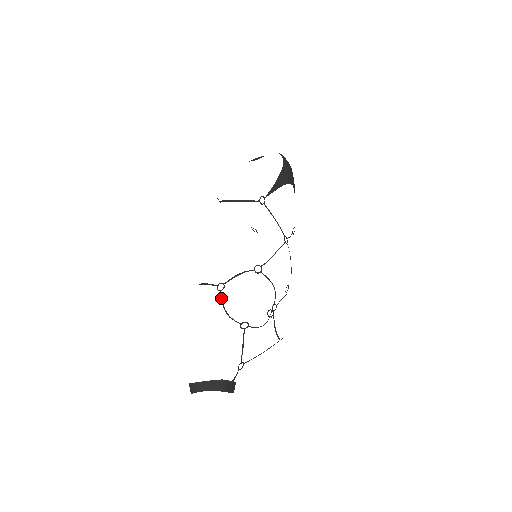
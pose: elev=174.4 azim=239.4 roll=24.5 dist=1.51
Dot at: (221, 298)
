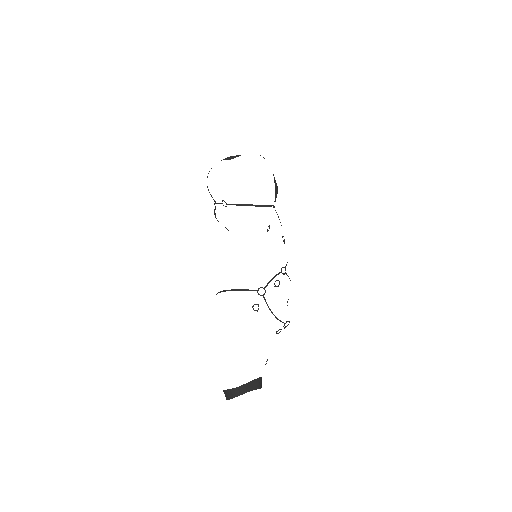
Dot at: (266, 302)
